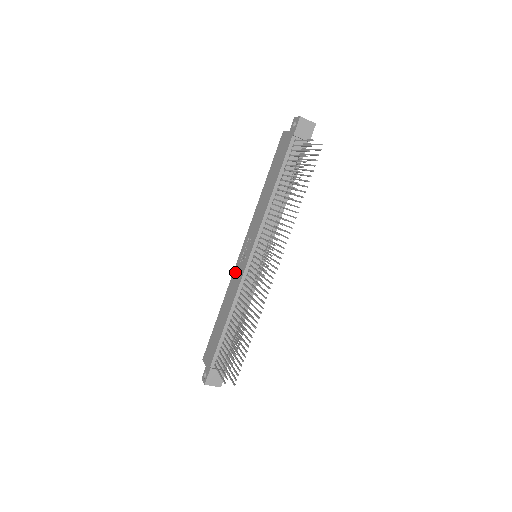
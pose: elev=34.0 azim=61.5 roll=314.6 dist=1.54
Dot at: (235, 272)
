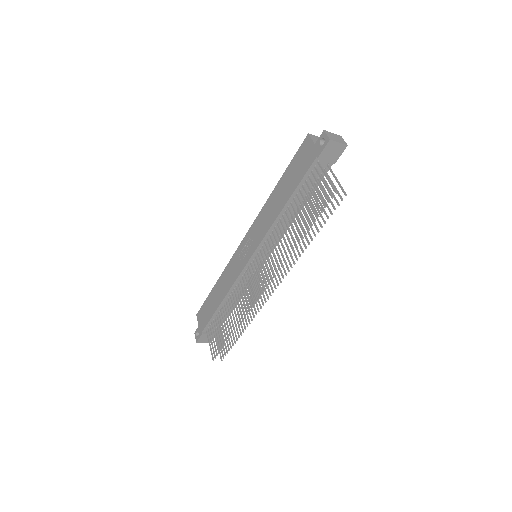
Dot at: (234, 260)
